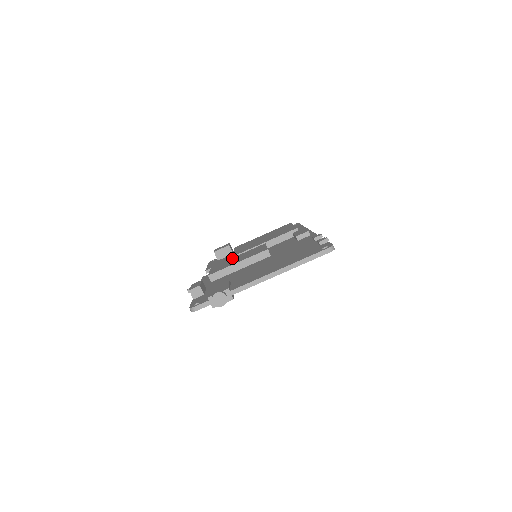
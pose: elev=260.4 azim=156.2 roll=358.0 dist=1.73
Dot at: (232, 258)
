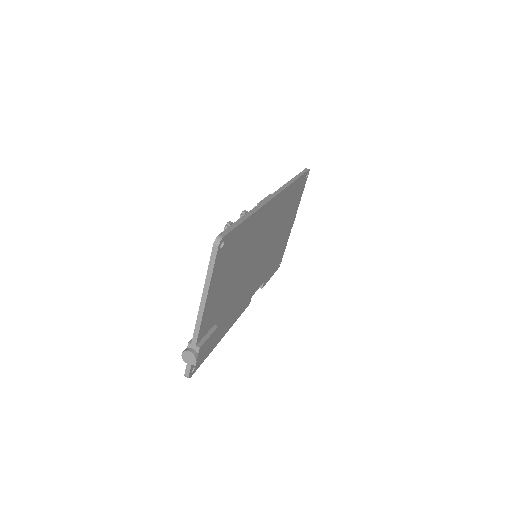
Dot at: occluded
